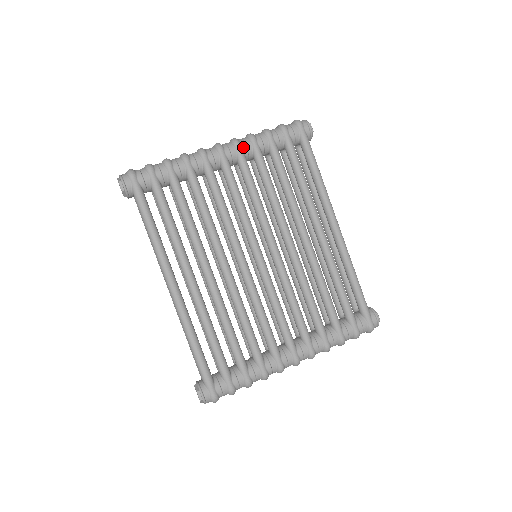
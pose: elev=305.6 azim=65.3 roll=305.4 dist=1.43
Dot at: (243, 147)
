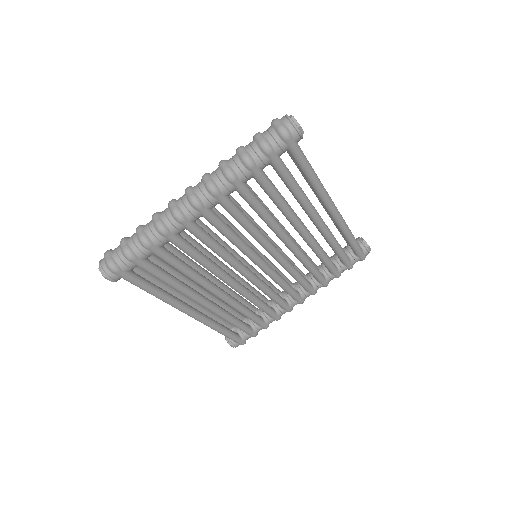
Dot at: (224, 193)
